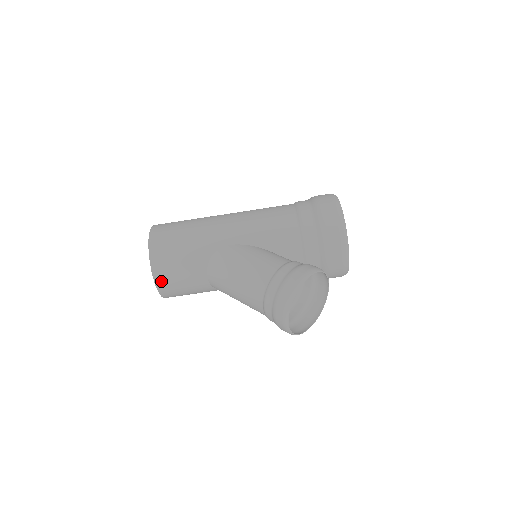
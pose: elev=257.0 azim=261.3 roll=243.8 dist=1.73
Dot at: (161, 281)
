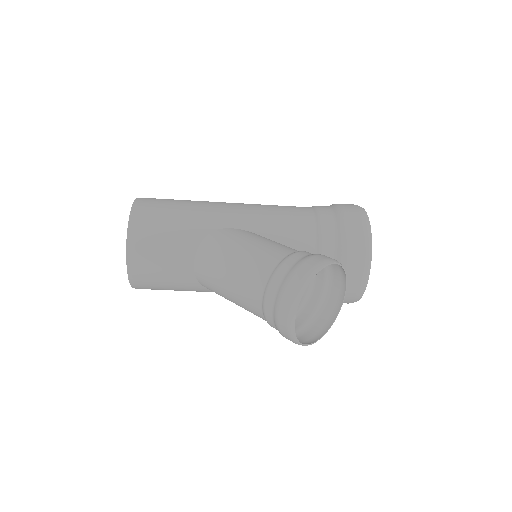
Dot at: (135, 256)
